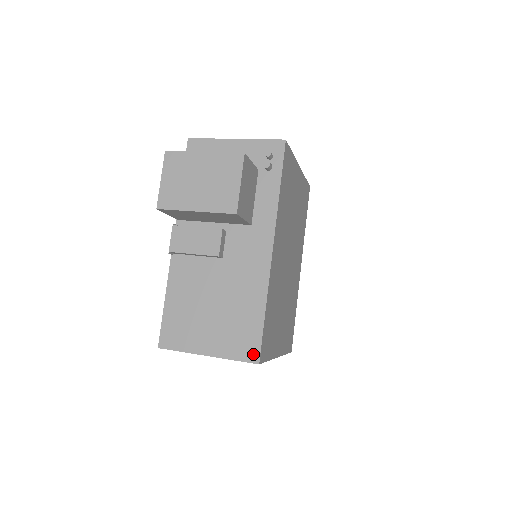
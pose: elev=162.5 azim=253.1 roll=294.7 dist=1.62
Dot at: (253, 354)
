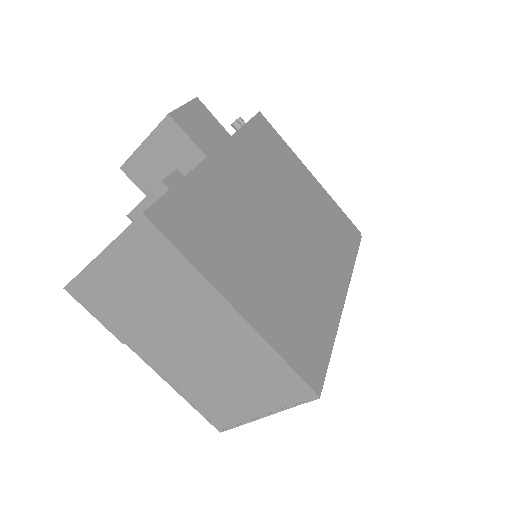
Dot at: occluded
